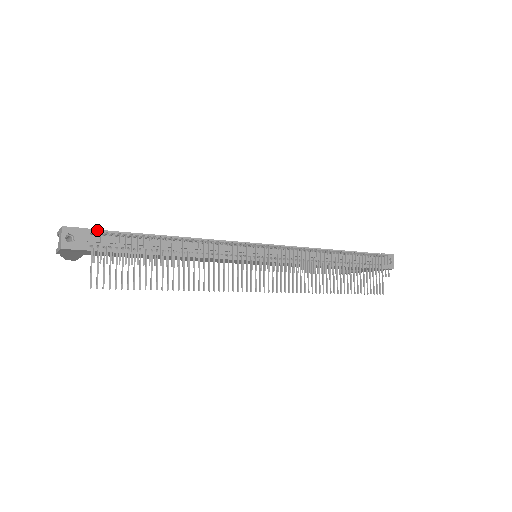
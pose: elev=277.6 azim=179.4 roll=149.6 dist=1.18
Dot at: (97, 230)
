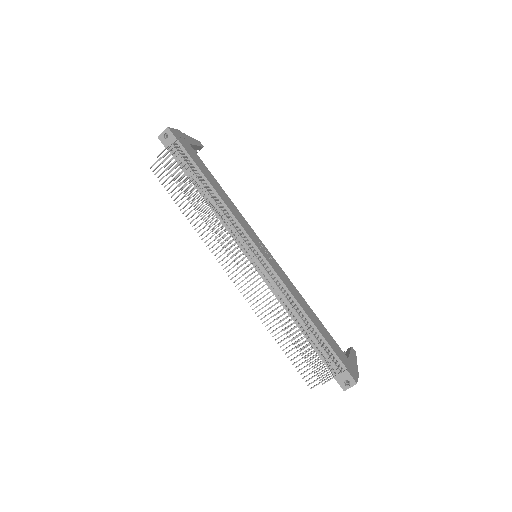
Dot at: (182, 145)
